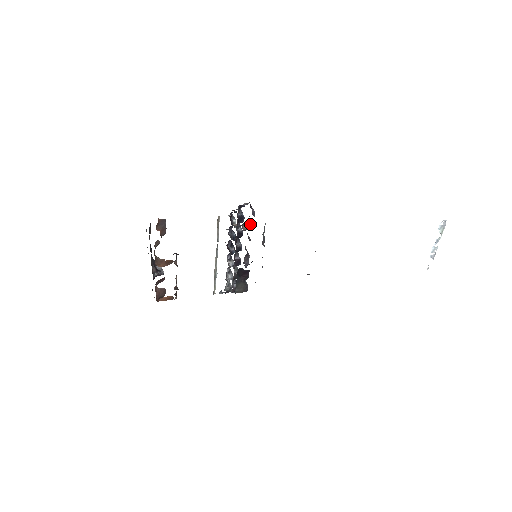
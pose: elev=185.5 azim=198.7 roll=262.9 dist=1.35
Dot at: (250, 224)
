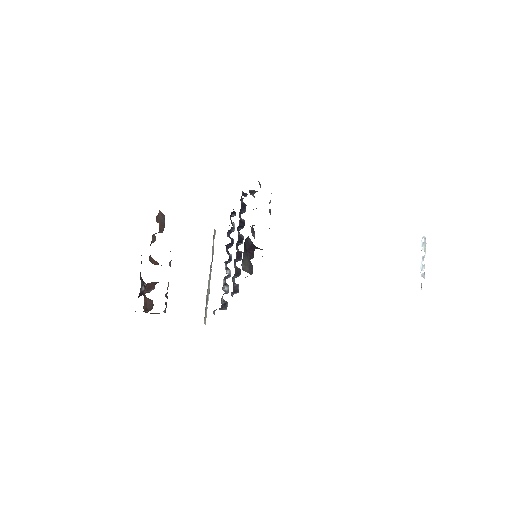
Dot at: occluded
